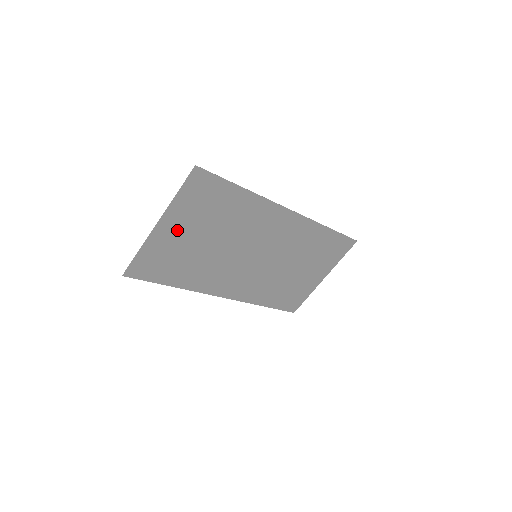
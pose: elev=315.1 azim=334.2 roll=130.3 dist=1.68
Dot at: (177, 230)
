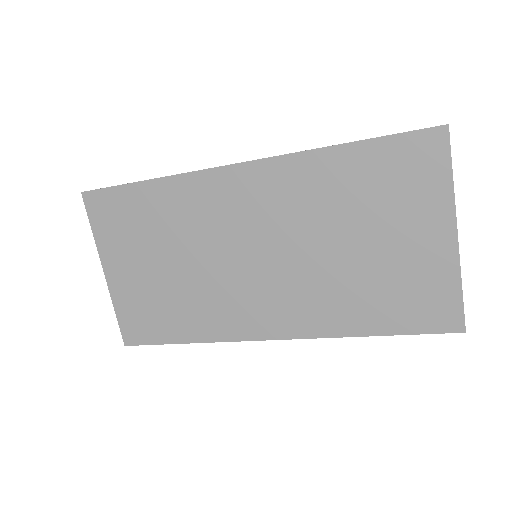
Dot at: (128, 270)
